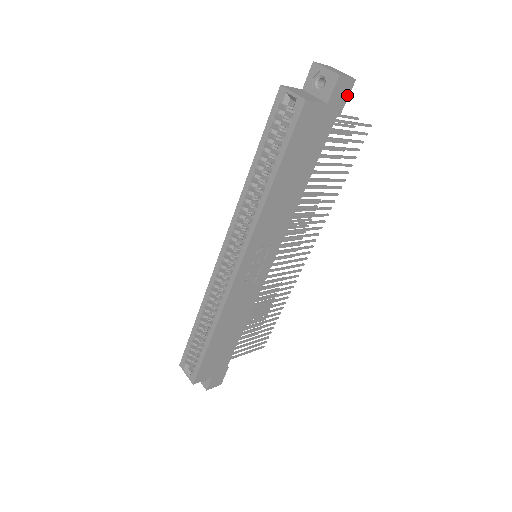
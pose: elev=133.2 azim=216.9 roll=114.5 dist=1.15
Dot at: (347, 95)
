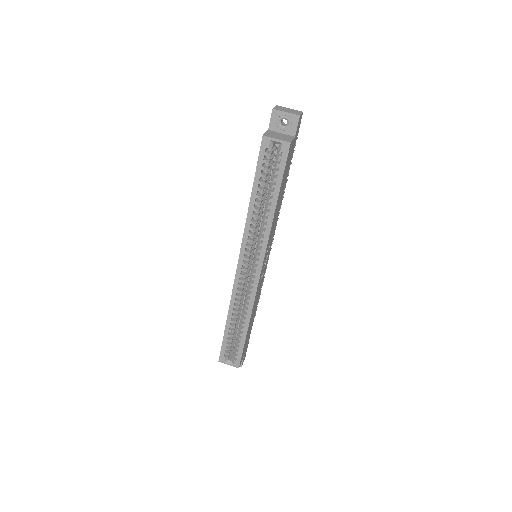
Dot at: occluded
